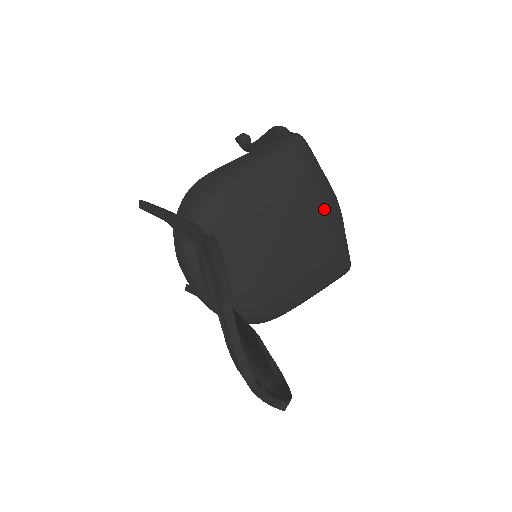
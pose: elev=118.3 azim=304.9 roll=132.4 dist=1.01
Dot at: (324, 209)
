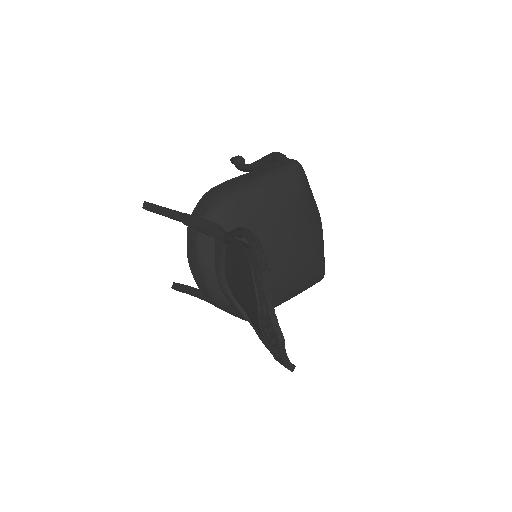
Dot at: (312, 224)
